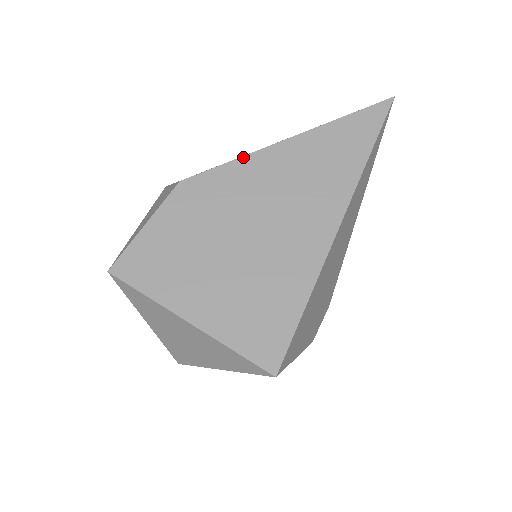
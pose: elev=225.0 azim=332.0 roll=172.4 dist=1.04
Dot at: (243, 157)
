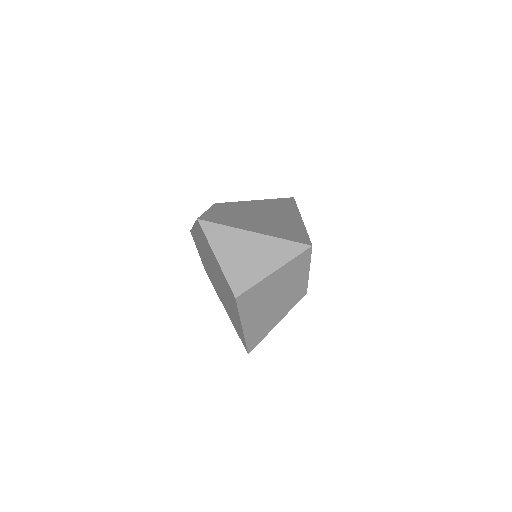
Dot at: (241, 201)
